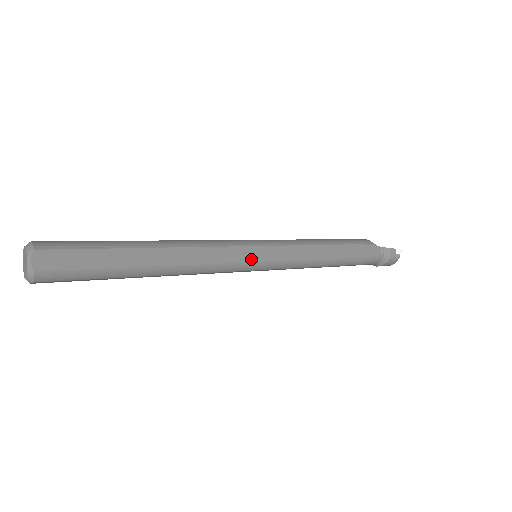
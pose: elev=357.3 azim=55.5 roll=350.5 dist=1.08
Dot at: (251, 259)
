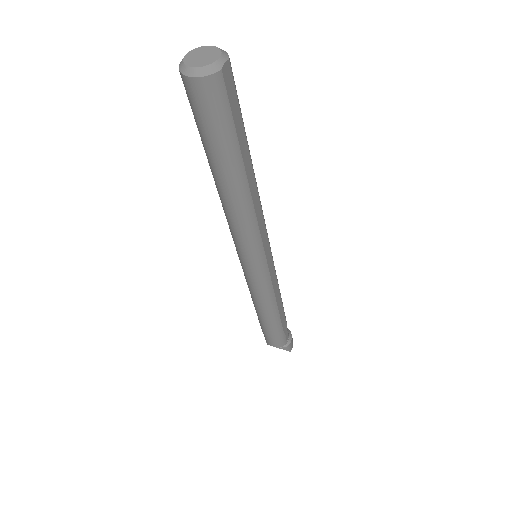
Dot at: occluded
